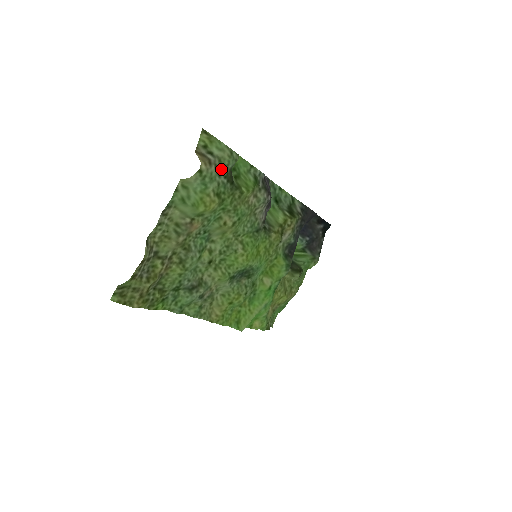
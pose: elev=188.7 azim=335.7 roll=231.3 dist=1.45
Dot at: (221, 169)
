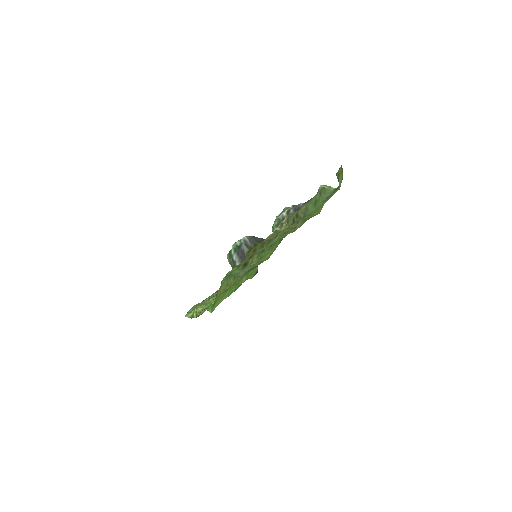
Dot at: occluded
